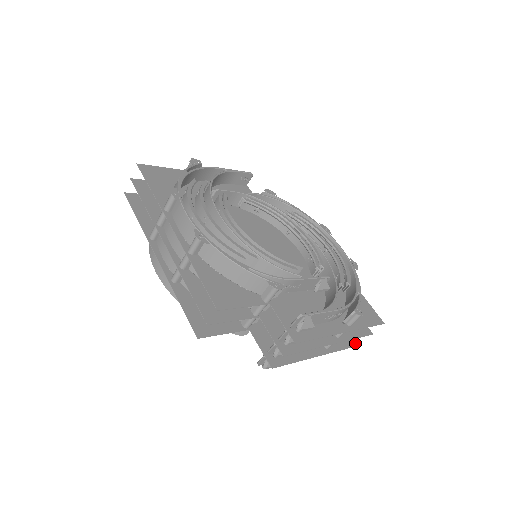
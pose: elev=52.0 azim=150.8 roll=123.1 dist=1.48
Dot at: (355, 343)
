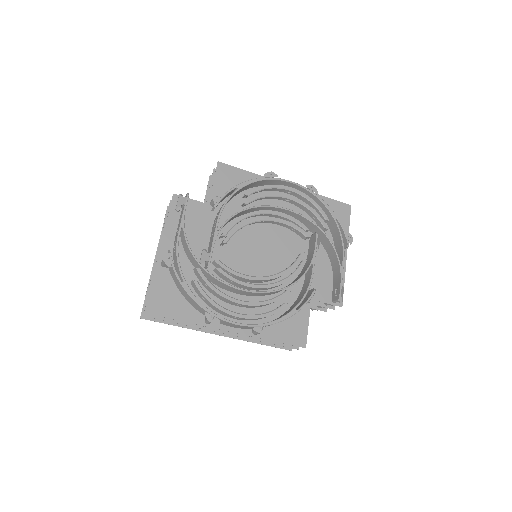
Dot at: occluded
